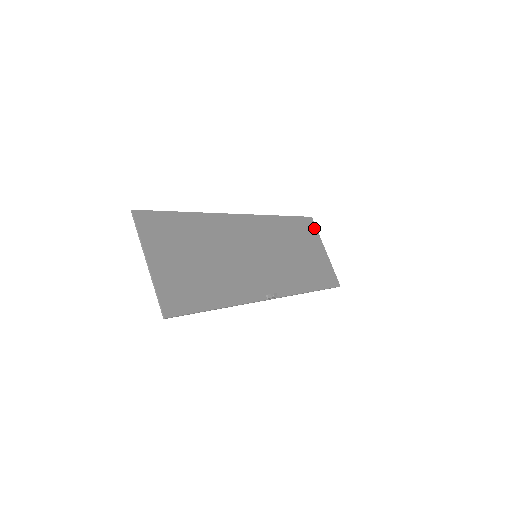
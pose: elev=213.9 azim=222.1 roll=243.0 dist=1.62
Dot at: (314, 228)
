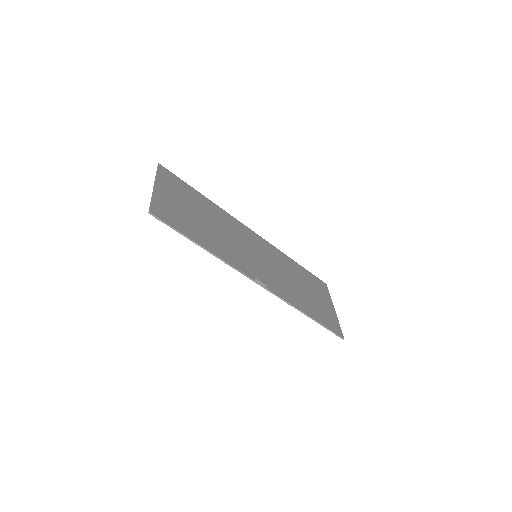
Dot at: (326, 290)
